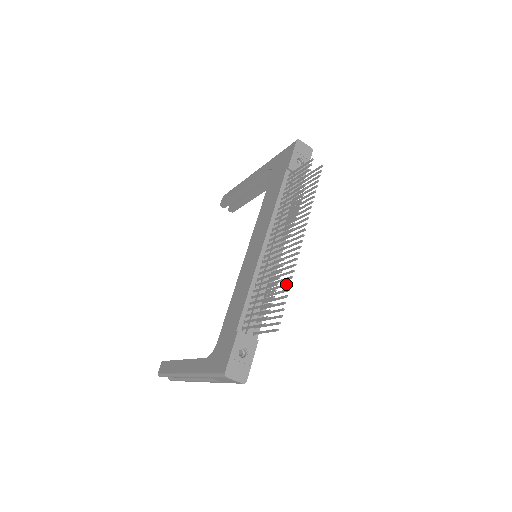
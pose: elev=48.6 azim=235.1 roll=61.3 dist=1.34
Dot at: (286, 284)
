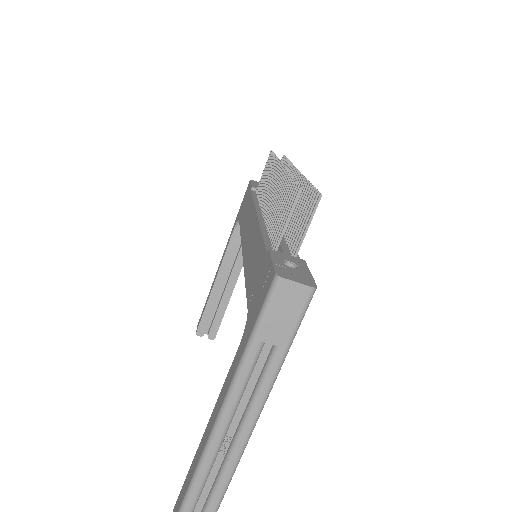
Dot at: (303, 188)
